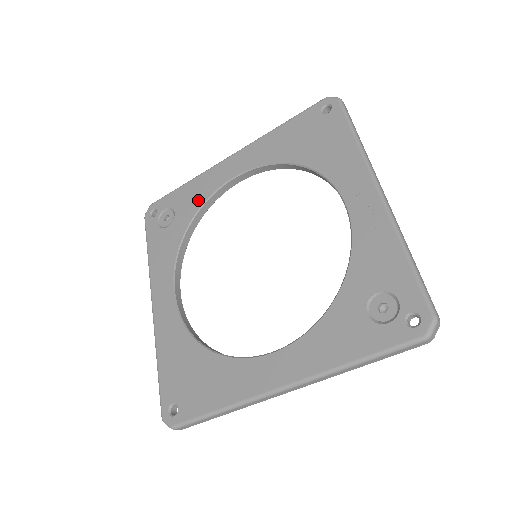
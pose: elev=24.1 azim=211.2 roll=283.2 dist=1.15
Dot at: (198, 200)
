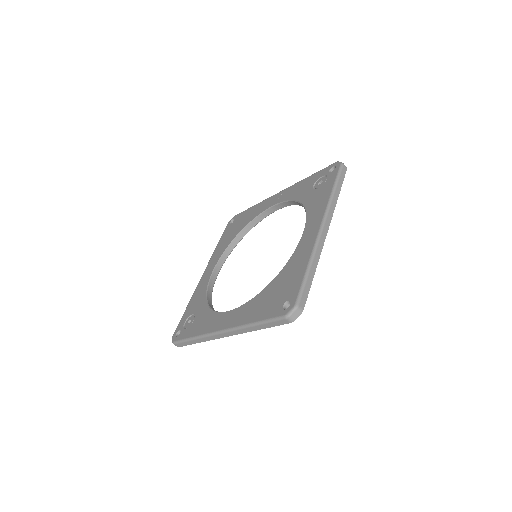
Dot at: (202, 295)
